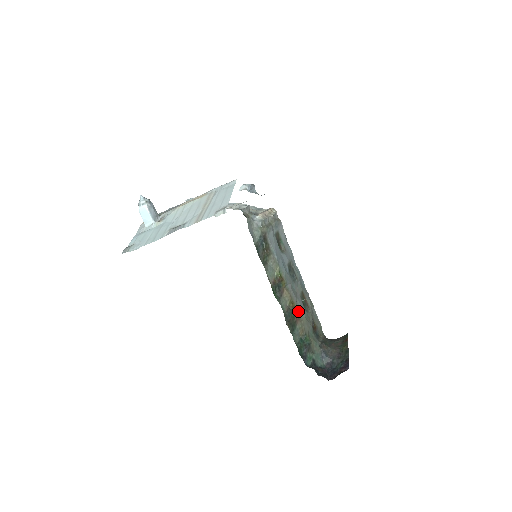
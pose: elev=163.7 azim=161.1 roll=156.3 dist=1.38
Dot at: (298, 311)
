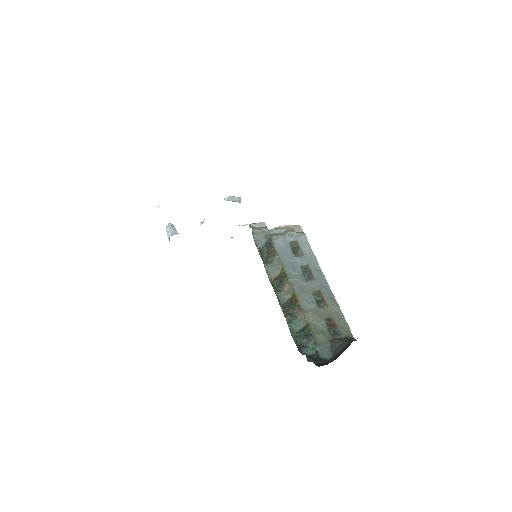
Dot at: (302, 304)
